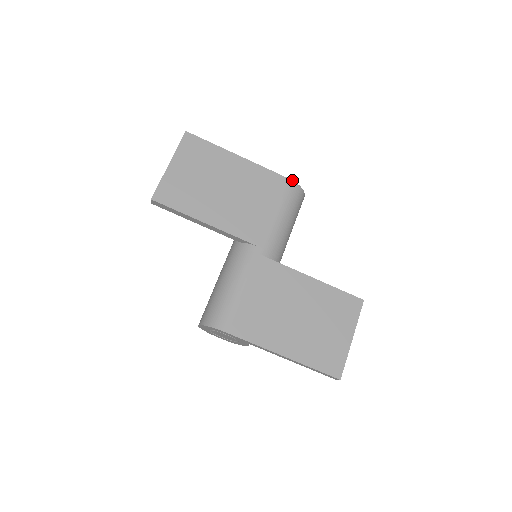
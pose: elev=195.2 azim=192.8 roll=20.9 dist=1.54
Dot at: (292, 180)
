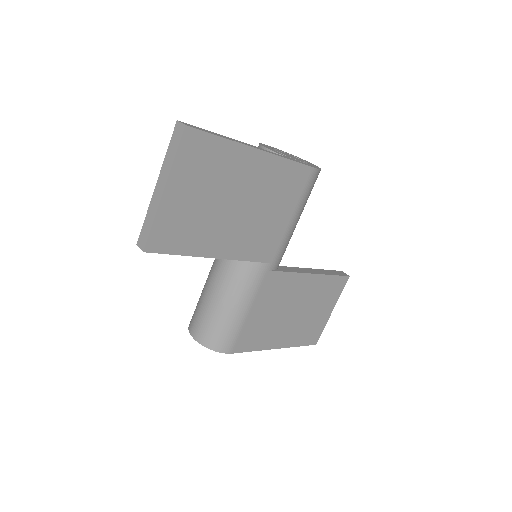
Dot at: (316, 168)
